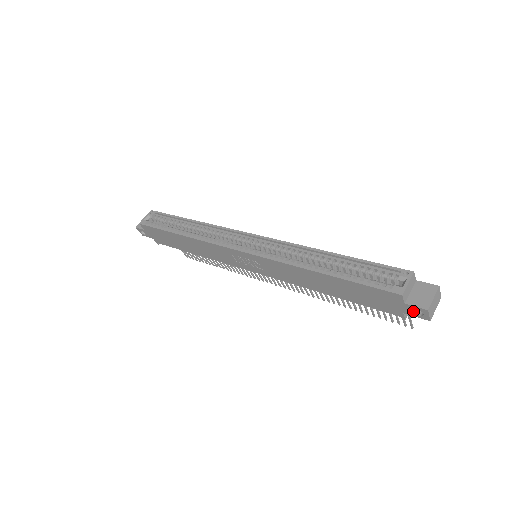
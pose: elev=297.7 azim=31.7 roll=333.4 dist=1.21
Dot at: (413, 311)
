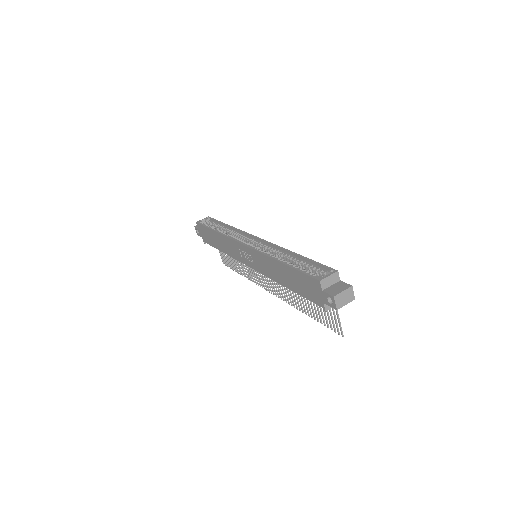
Dot at: (327, 299)
